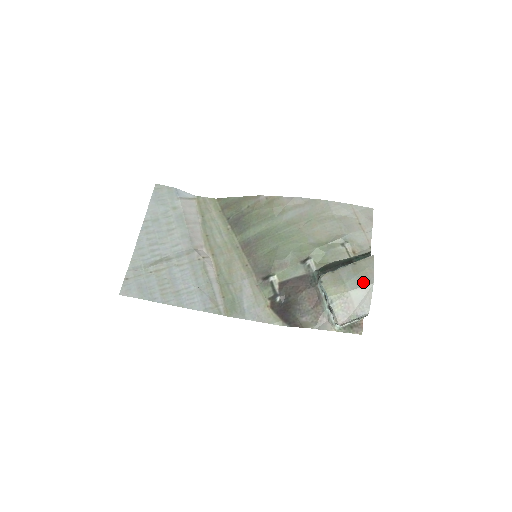
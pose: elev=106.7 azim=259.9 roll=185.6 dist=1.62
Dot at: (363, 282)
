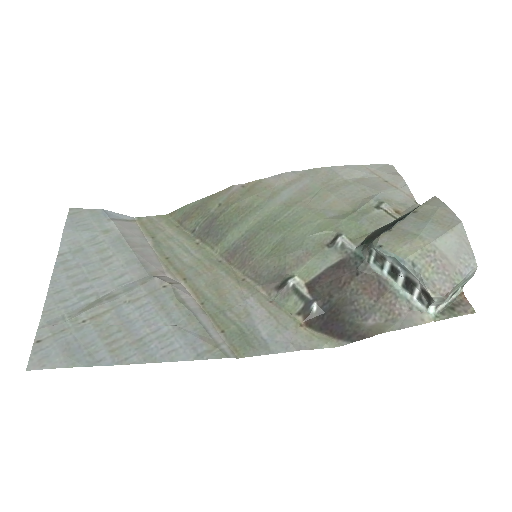
Dot at: (445, 225)
